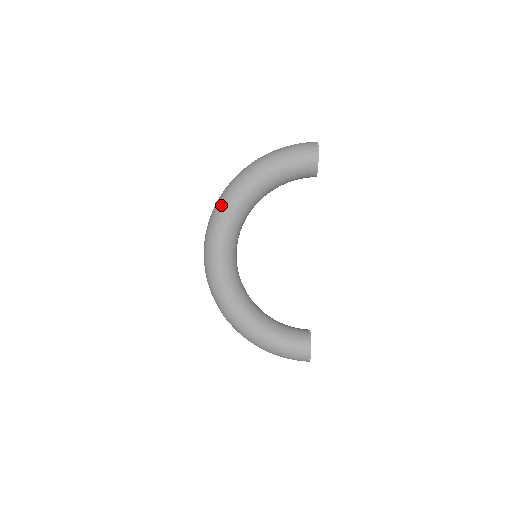
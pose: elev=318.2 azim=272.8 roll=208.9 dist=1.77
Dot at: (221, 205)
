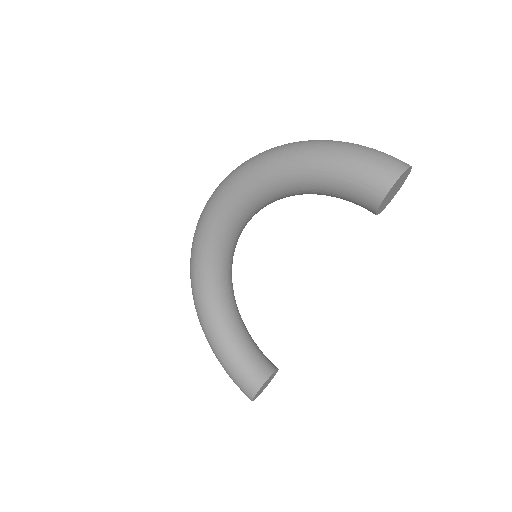
Dot at: (237, 174)
